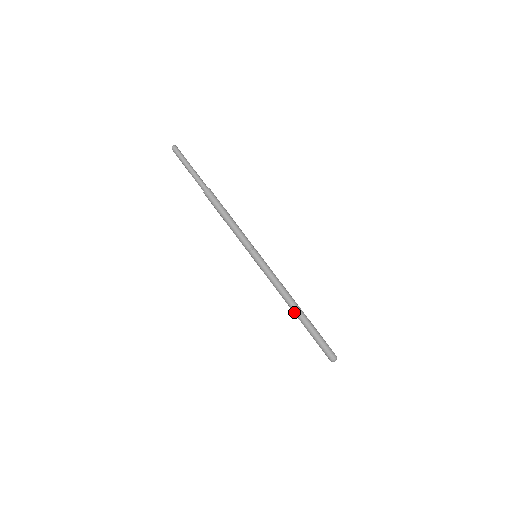
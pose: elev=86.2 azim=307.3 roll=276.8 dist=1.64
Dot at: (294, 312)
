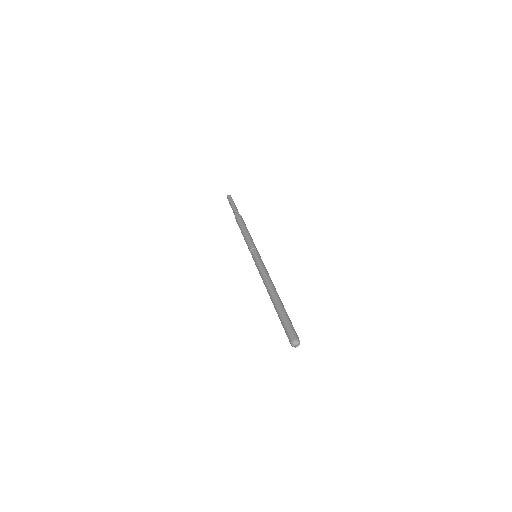
Dot at: (271, 296)
